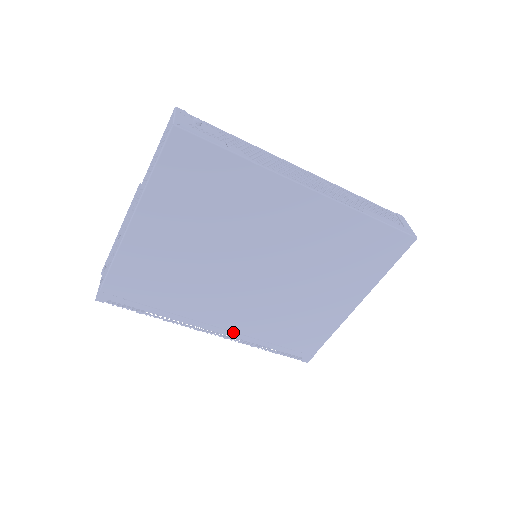
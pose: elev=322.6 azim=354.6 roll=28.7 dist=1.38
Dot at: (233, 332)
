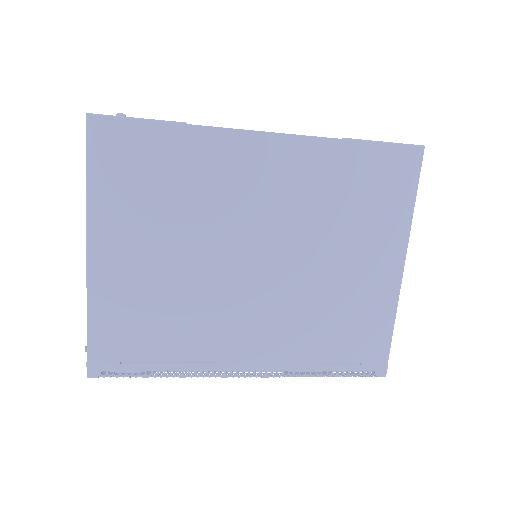
Dot at: (270, 363)
